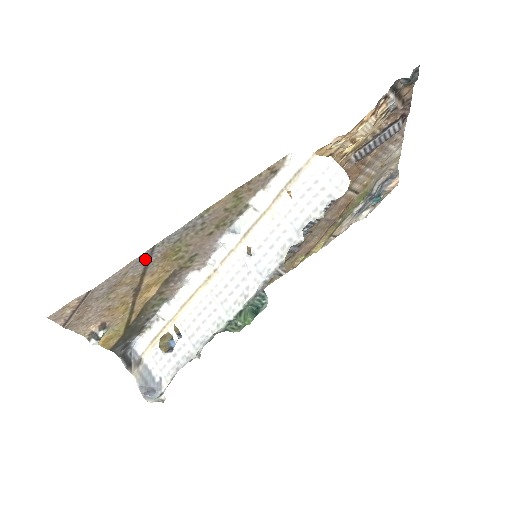
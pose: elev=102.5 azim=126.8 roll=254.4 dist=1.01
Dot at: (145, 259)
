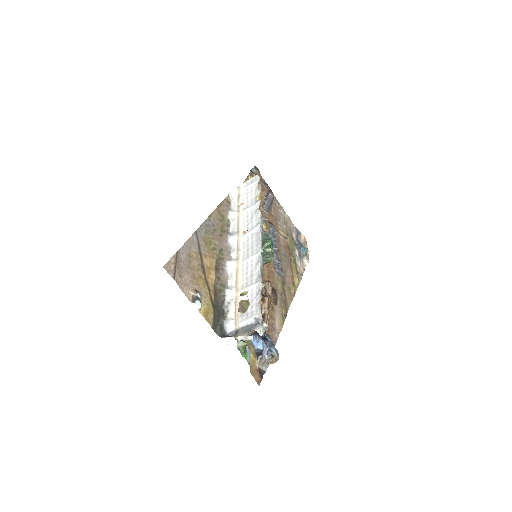
Dot at: (196, 240)
